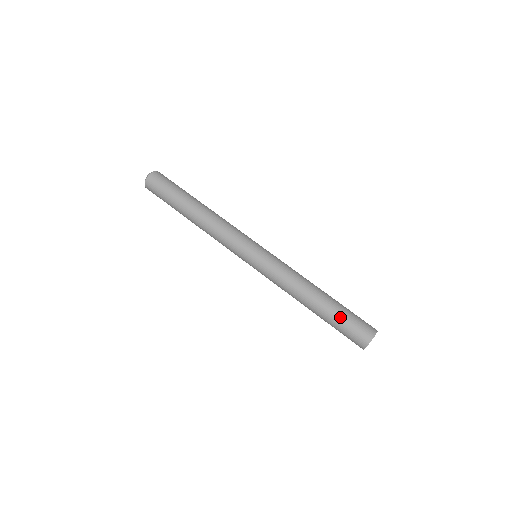
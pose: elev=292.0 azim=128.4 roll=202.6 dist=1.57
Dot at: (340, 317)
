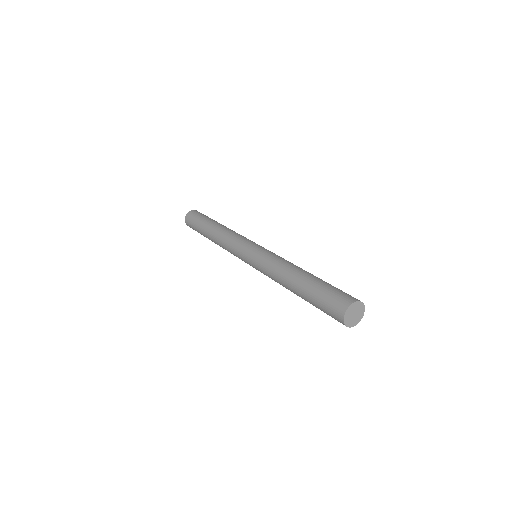
Dot at: (324, 284)
